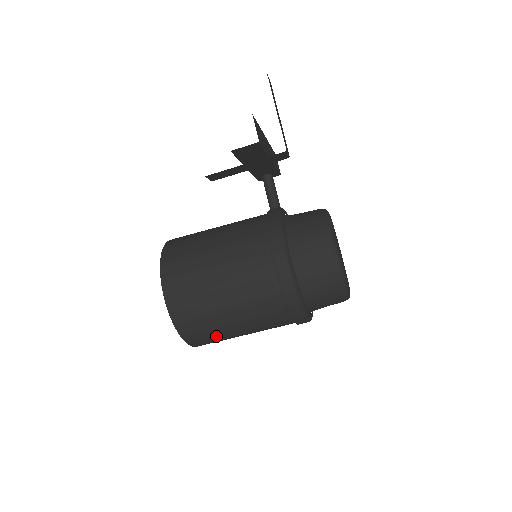
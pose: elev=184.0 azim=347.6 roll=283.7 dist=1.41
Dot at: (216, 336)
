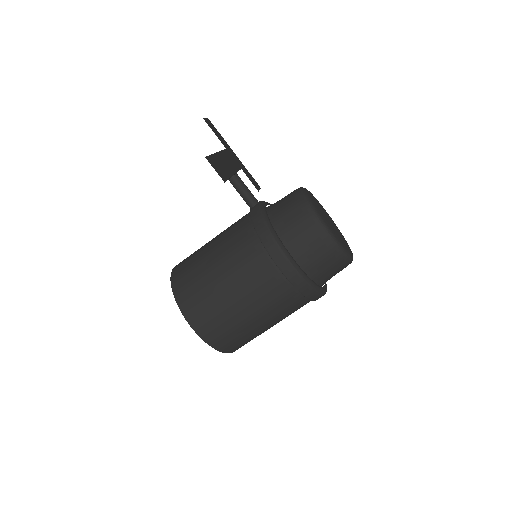
Dot at: (253, 338)
